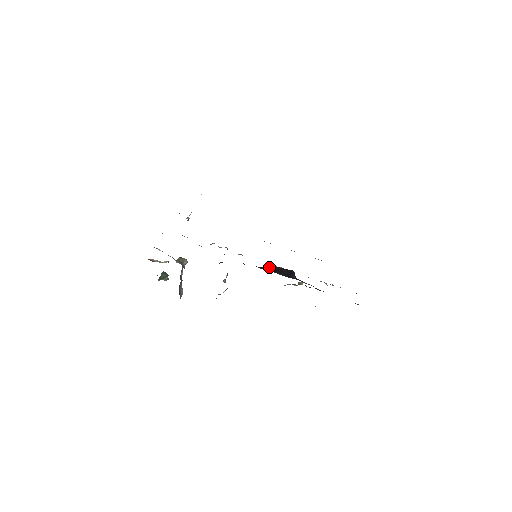
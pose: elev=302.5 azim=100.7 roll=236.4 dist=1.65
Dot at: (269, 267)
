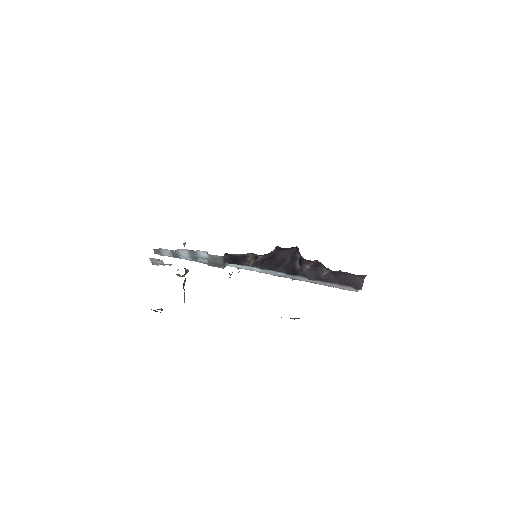
Dot at: (272, 254)
